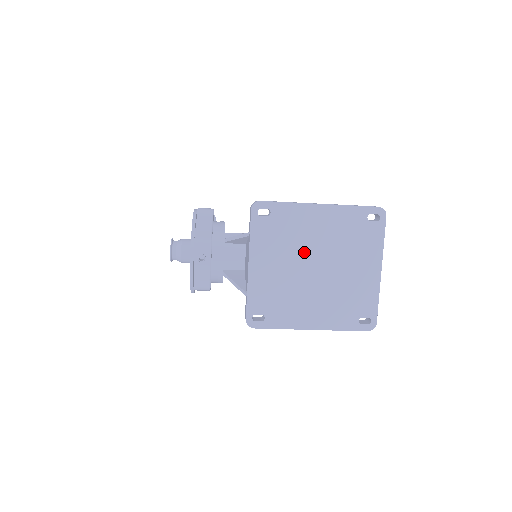
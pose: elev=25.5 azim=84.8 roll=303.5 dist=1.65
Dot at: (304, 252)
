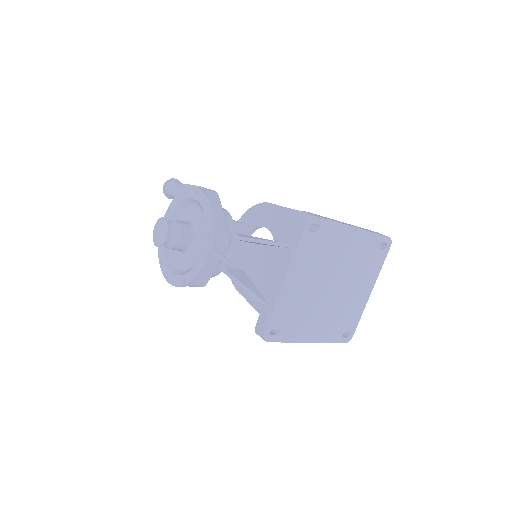
Dot at: (329, 271)
